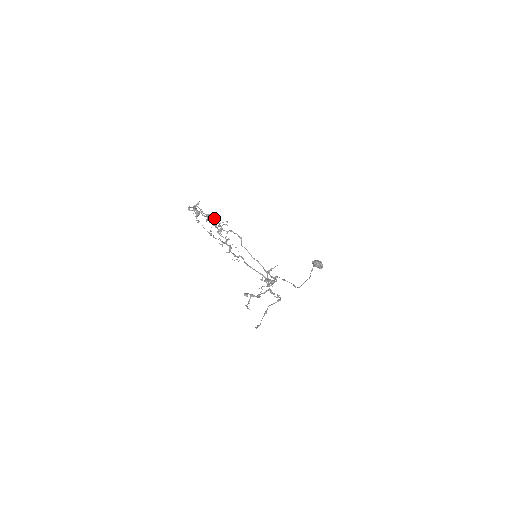
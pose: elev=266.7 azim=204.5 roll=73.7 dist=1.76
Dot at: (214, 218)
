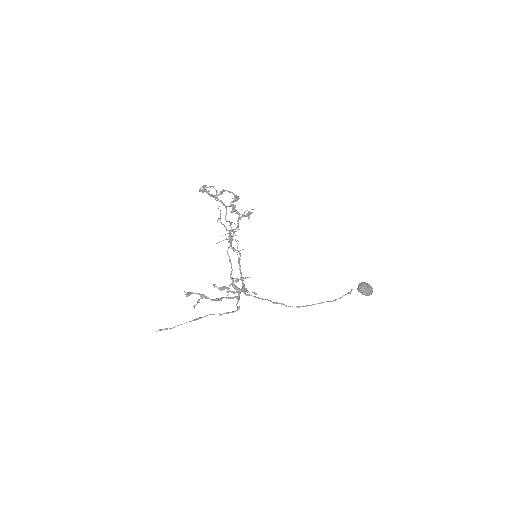
Dot at: (224, 204)
